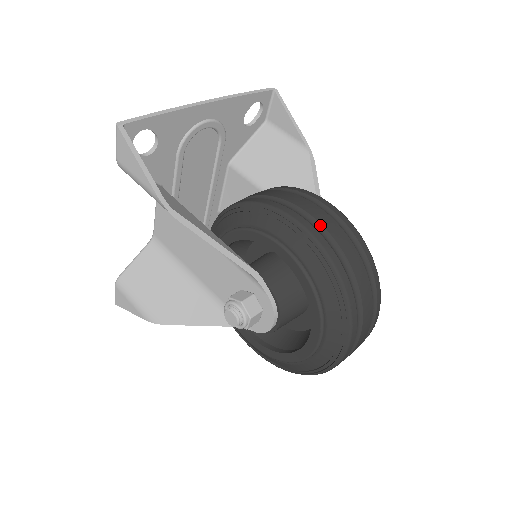
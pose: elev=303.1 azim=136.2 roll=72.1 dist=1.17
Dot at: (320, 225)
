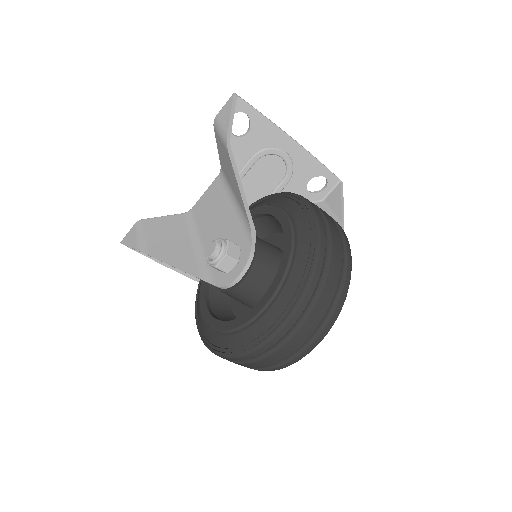
Dot at: (325, 219)
